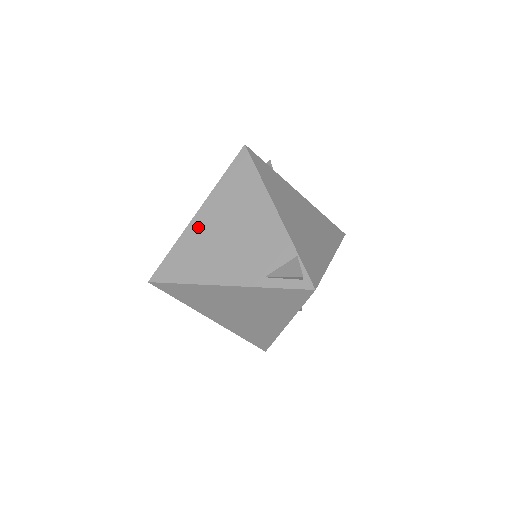
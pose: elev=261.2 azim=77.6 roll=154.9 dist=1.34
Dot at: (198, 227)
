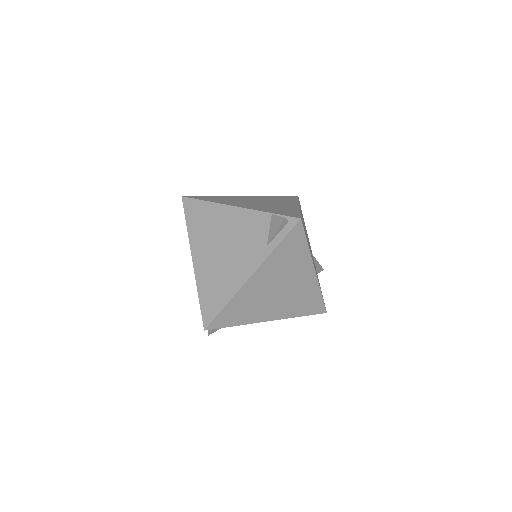
Dot at: (201, 267)
